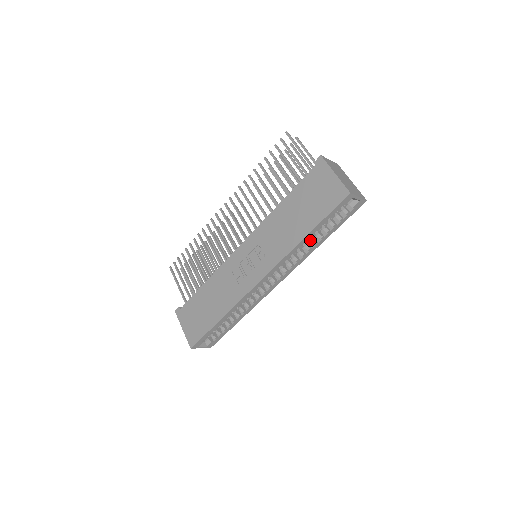
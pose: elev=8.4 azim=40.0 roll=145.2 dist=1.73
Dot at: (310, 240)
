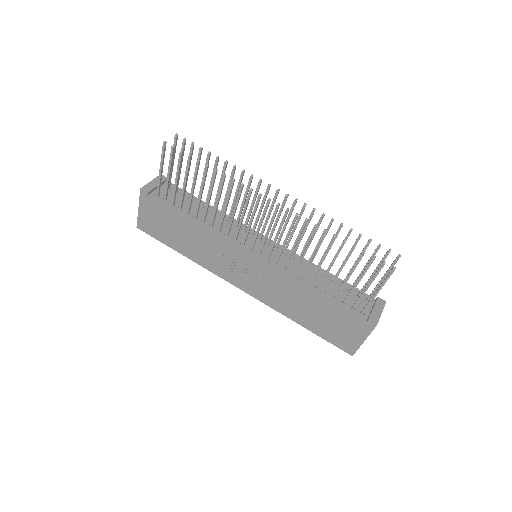
Dot at: occluded
